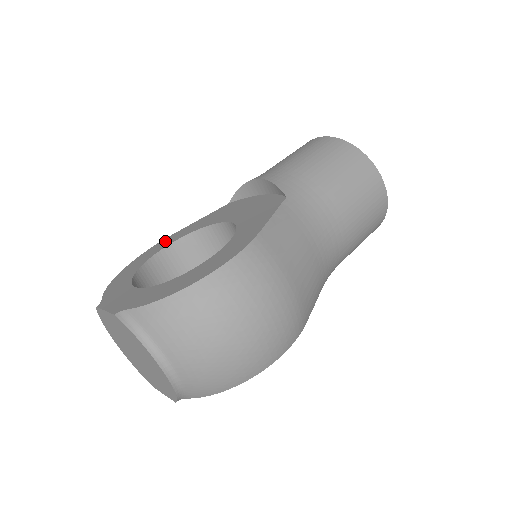
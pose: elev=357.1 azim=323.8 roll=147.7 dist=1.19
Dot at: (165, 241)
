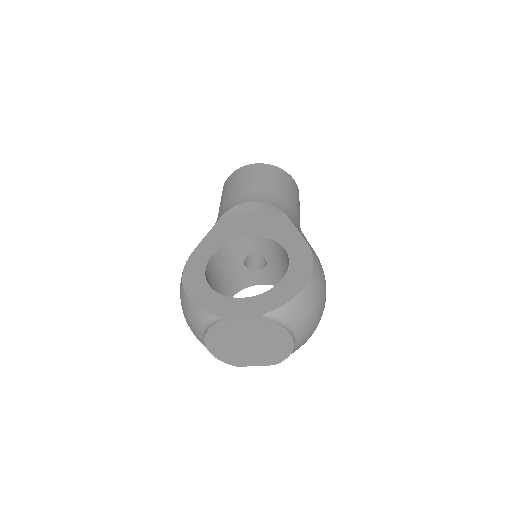
Dot at: (195, 260)
